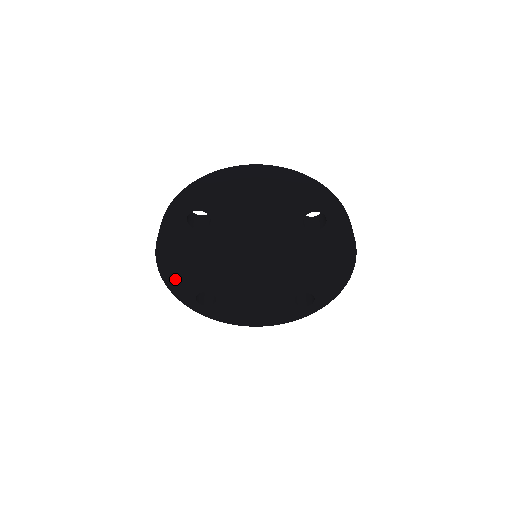
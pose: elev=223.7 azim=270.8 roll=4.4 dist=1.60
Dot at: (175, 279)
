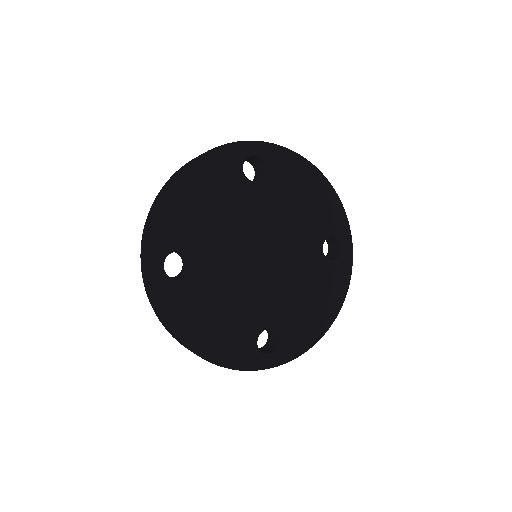
Dot at: (172, 212)
